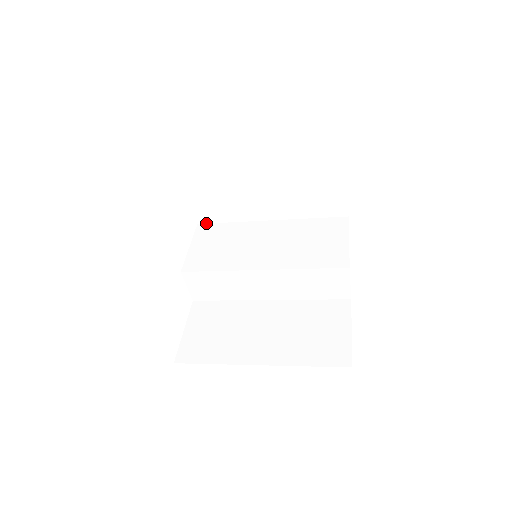
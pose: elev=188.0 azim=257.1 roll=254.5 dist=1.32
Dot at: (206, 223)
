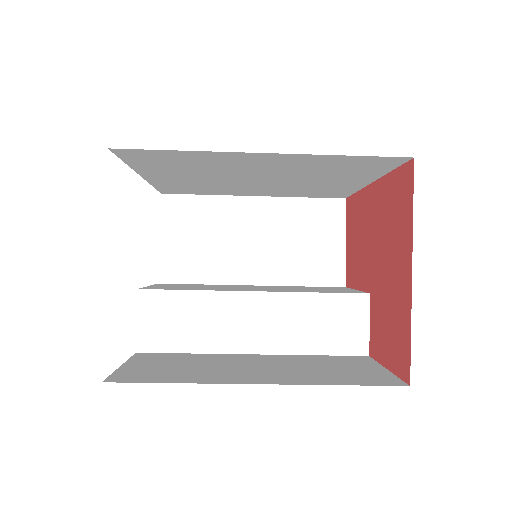
Dot at: (169, 283)
